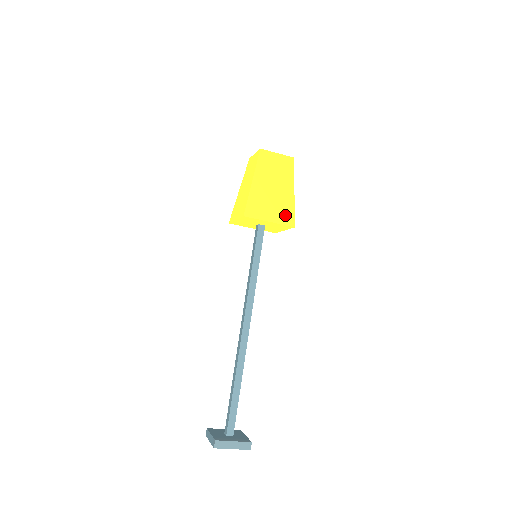
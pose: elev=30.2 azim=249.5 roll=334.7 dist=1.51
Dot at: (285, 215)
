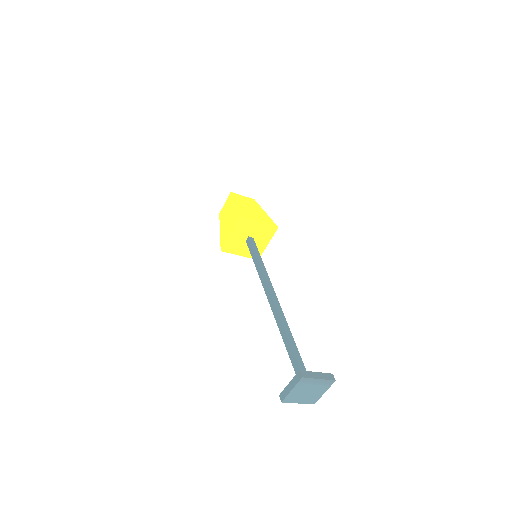
Dot at: (267, 221)
